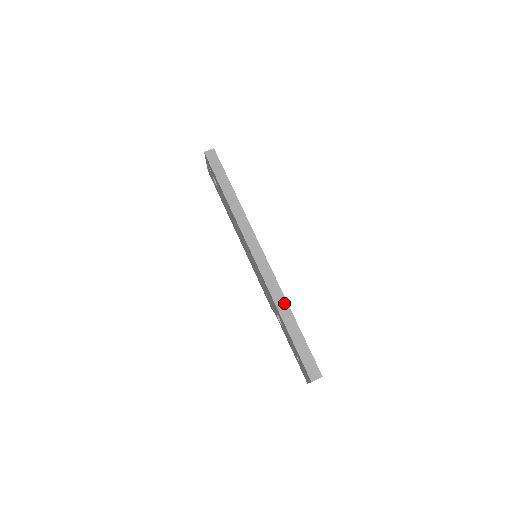
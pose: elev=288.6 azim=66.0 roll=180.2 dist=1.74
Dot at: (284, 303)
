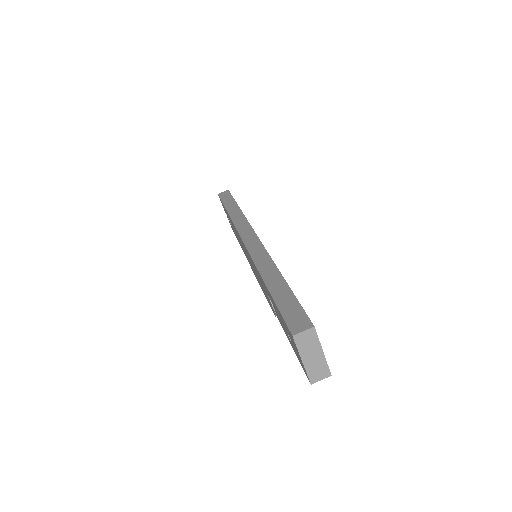
Dot at: (270, 264)
